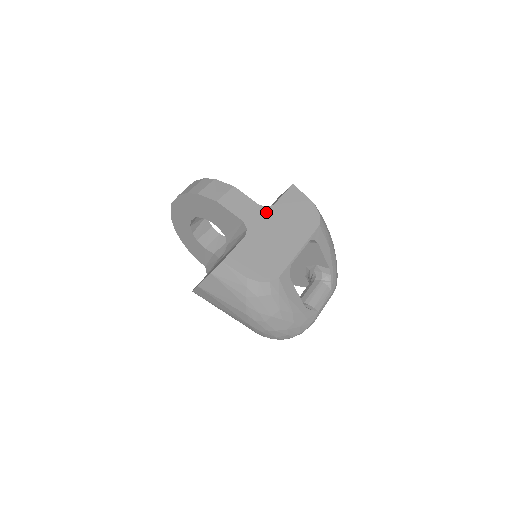
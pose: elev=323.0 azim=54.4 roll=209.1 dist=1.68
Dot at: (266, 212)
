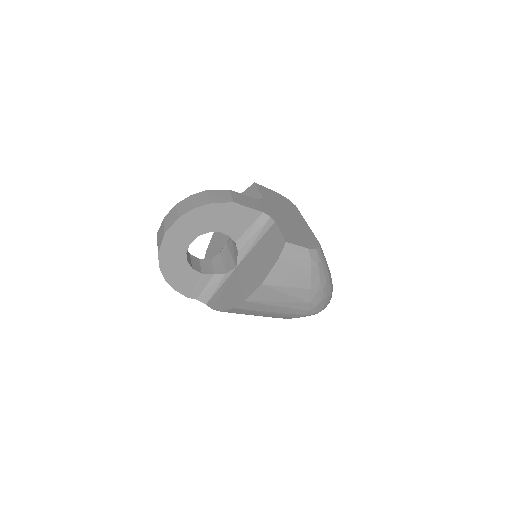
Dot at: (265, 203)
